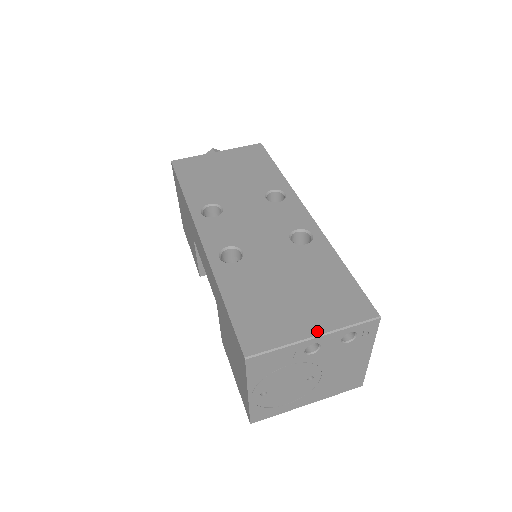
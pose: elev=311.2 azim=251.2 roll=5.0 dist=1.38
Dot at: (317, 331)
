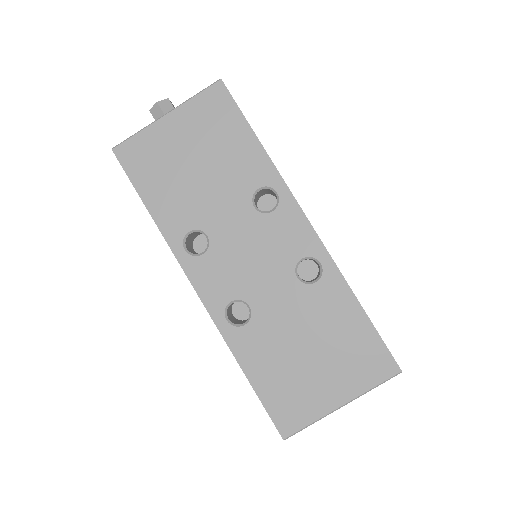
Dot at: (343, 400)
